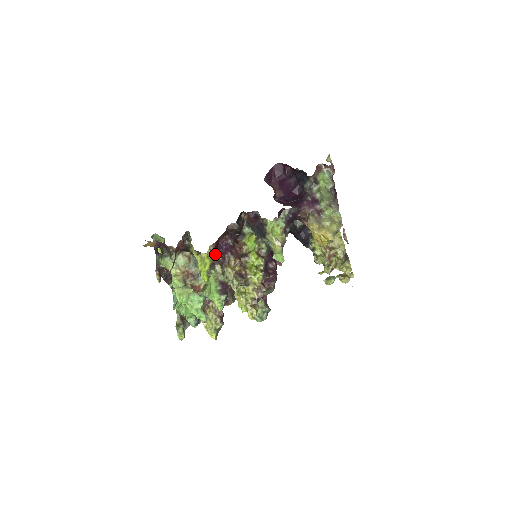
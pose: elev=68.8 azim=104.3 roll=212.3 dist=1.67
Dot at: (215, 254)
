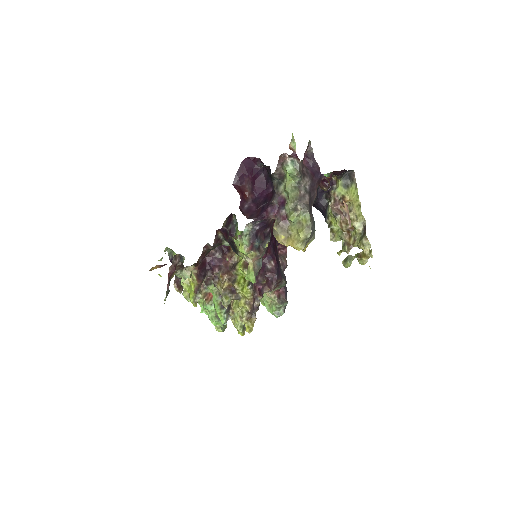
Dot at: (204, 273)
